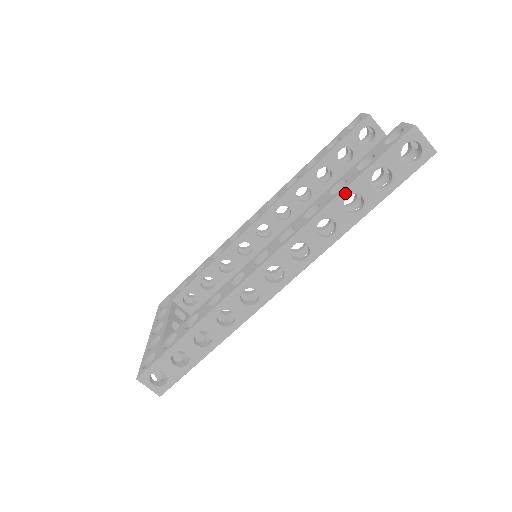
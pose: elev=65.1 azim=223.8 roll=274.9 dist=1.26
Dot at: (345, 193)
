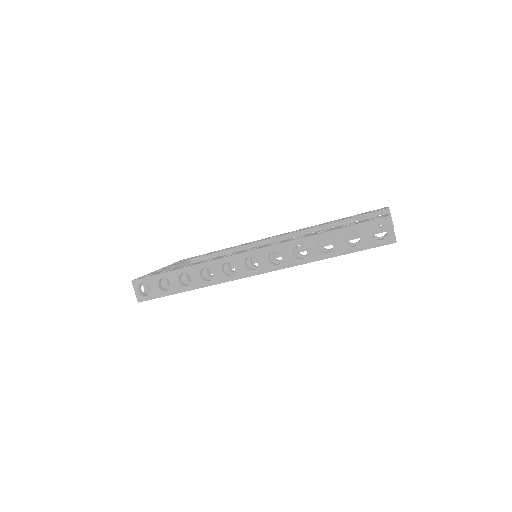
Dot at: (323, 235)
